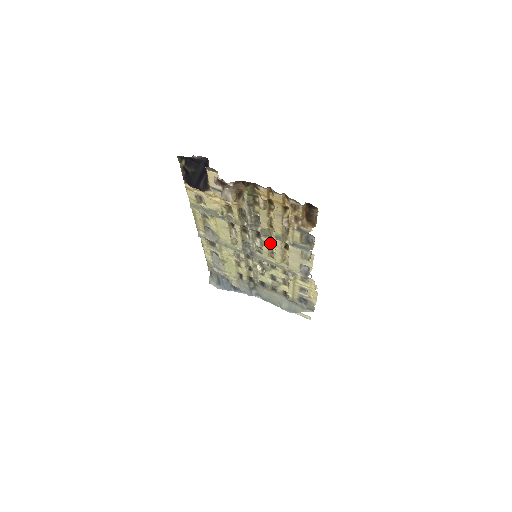
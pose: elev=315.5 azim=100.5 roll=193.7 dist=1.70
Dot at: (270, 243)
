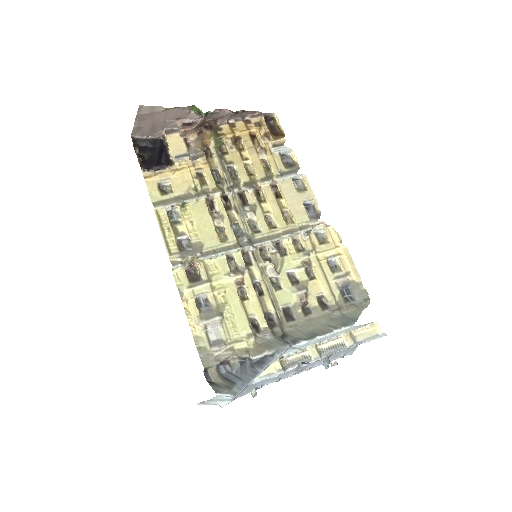
Dot at: (261, 204)
